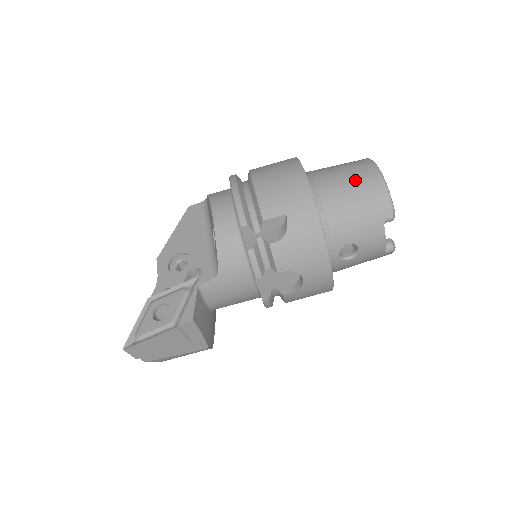
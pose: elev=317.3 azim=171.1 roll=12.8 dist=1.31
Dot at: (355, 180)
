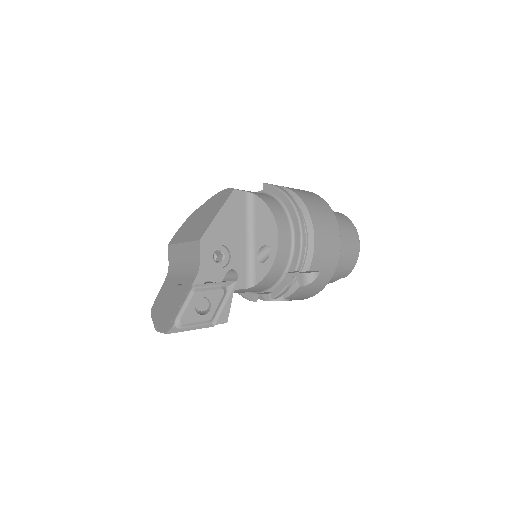
Dot at: (350, 249)
